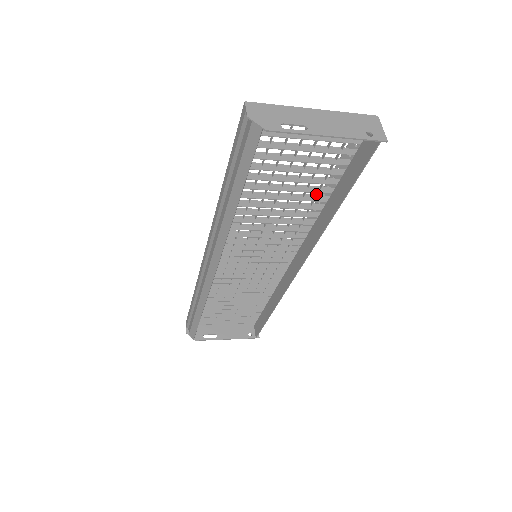
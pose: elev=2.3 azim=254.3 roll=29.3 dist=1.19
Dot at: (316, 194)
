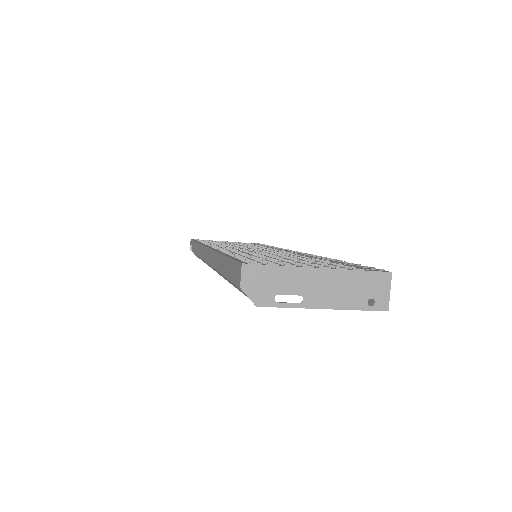
Dot at: occluded
